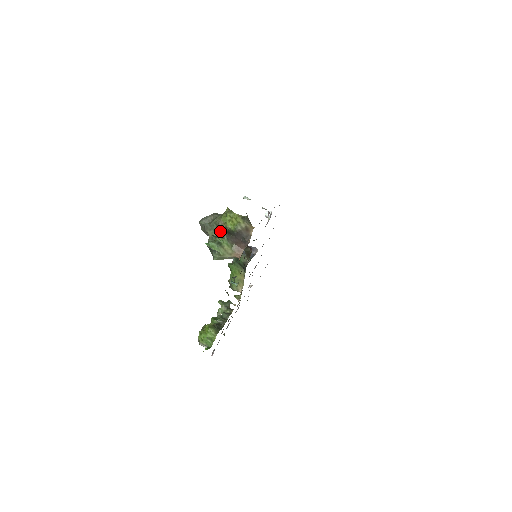
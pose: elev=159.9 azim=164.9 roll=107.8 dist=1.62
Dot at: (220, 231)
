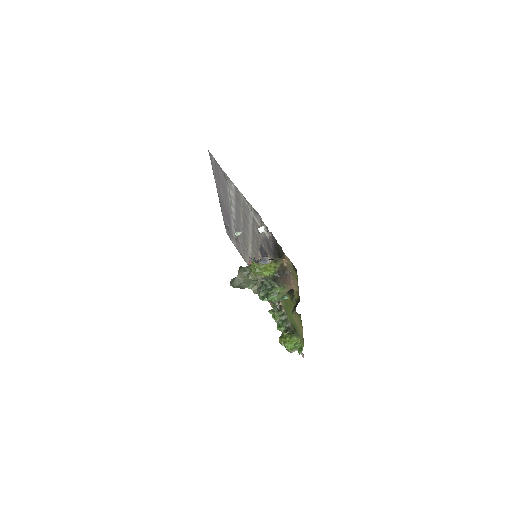
Dot at: (263, 283)
